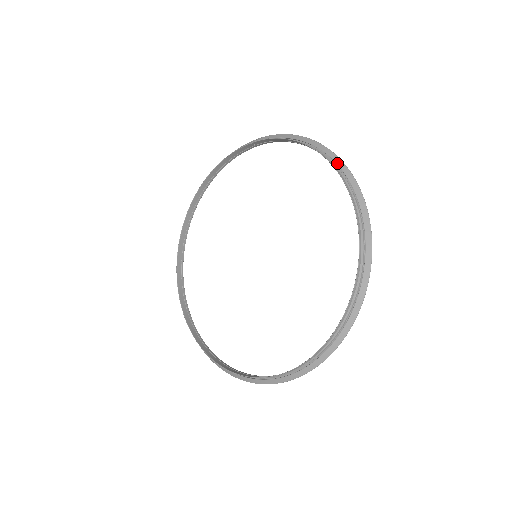
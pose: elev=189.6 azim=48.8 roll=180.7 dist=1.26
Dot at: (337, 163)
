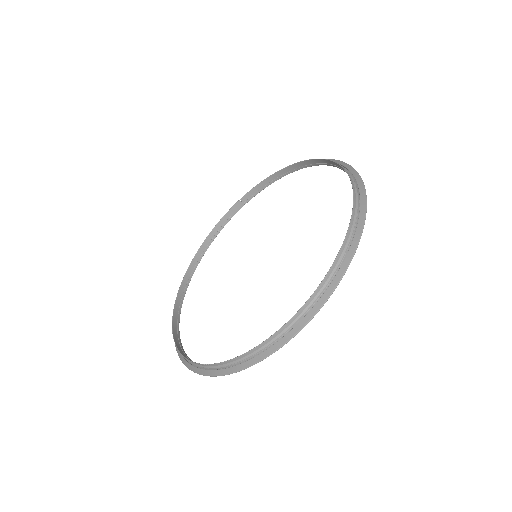
Dot at: (312, 161)
